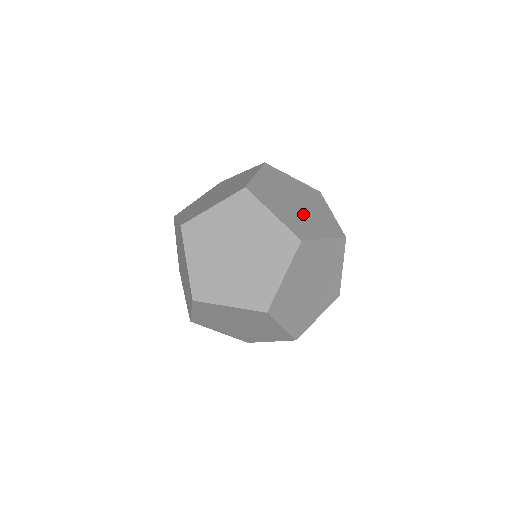
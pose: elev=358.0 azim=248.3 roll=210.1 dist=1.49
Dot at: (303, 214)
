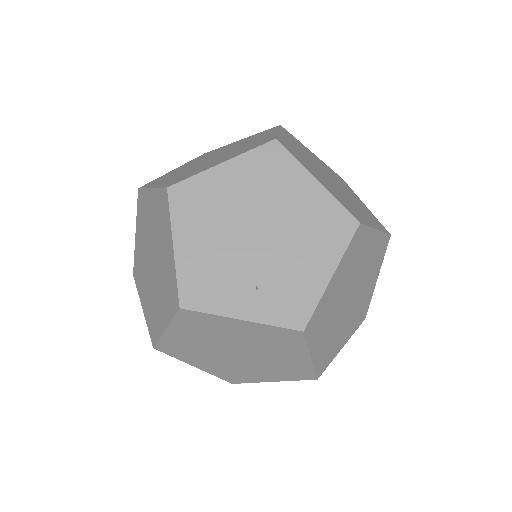
Dot at: occluded
